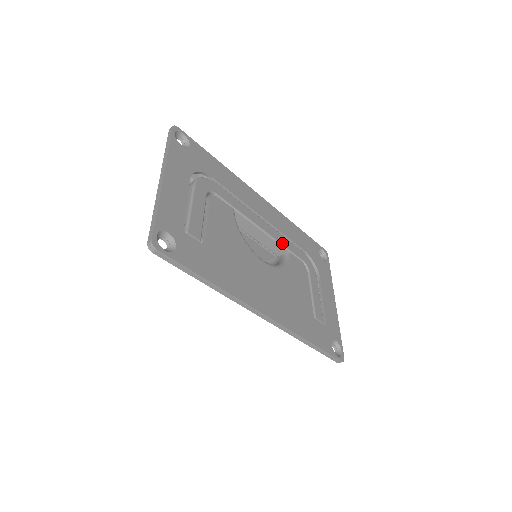
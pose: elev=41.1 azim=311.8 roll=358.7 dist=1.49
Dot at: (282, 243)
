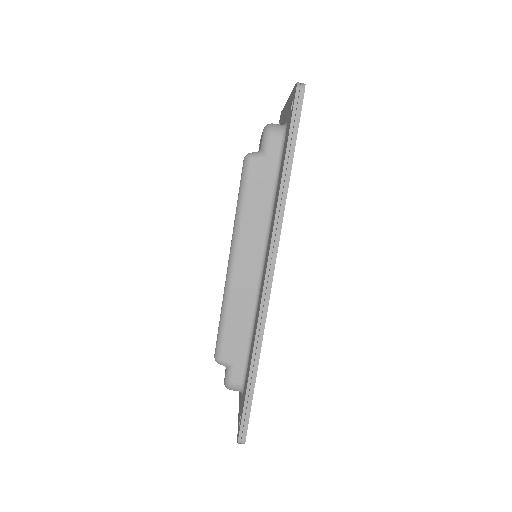
Dot at: occluded
